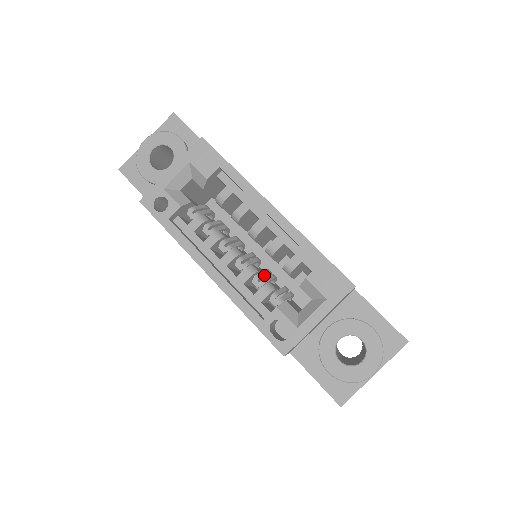
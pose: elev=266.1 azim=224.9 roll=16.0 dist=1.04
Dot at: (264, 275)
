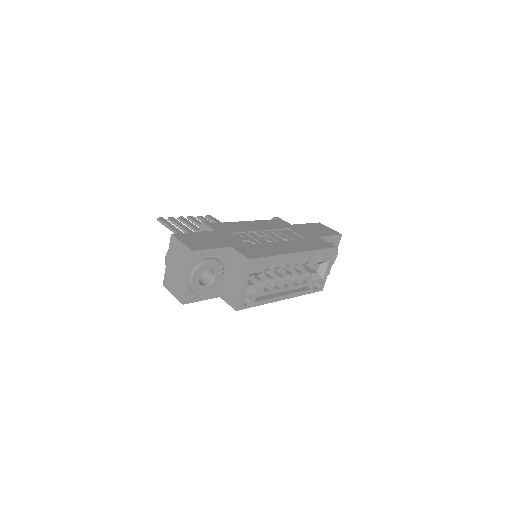
Dot at: (293, 272)
